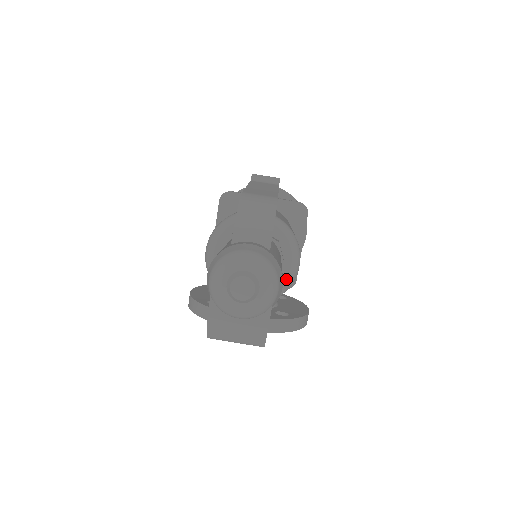
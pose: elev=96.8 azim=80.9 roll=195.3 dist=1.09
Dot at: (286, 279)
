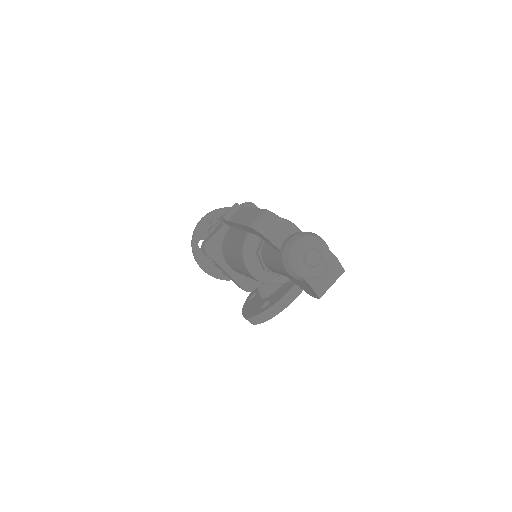
Dot at: occluded
